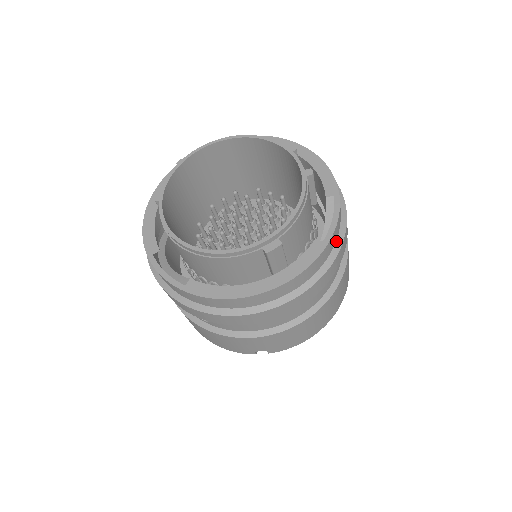
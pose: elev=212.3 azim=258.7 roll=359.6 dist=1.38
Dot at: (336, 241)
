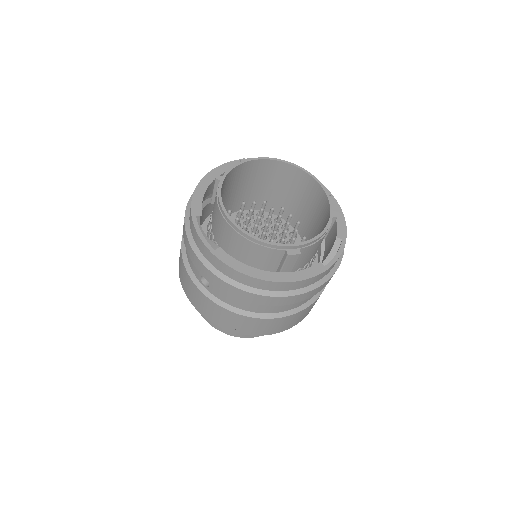
Dot at: (330, 271)
